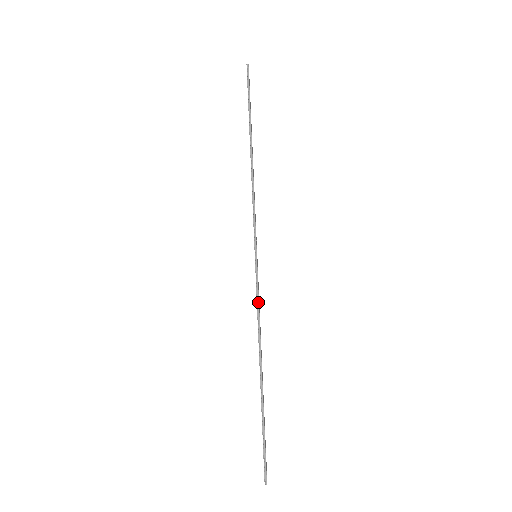
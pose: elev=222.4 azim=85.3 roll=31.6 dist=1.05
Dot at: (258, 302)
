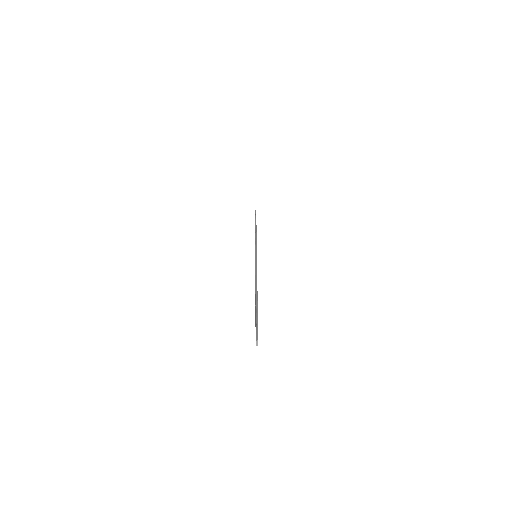
Dot at: (256, 267)
